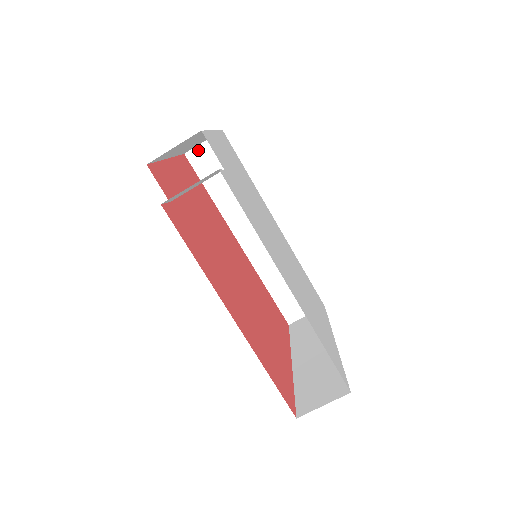
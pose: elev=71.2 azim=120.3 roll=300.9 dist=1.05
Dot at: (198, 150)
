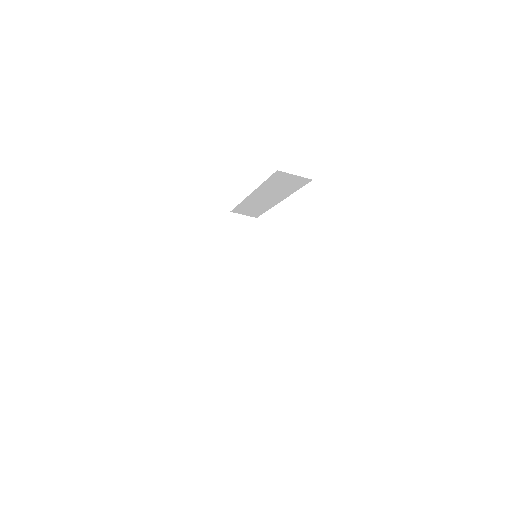
Dot at: (287, 174)
